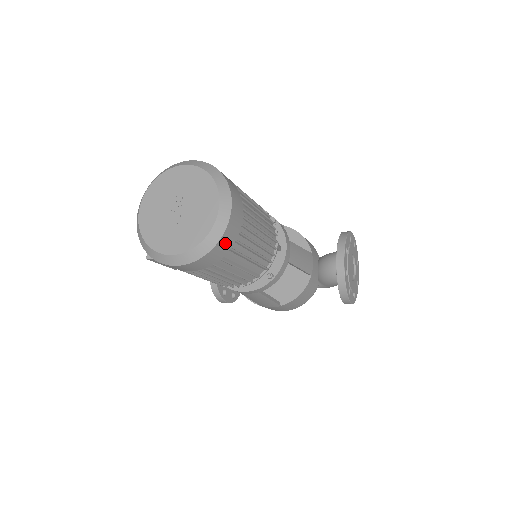
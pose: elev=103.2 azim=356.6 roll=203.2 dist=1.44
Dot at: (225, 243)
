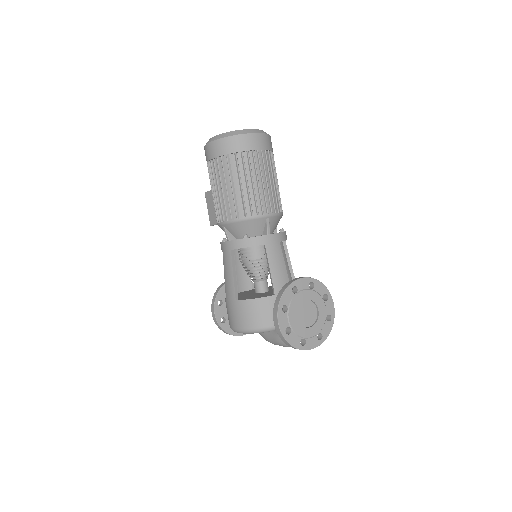
Dot at: (236, 143)
